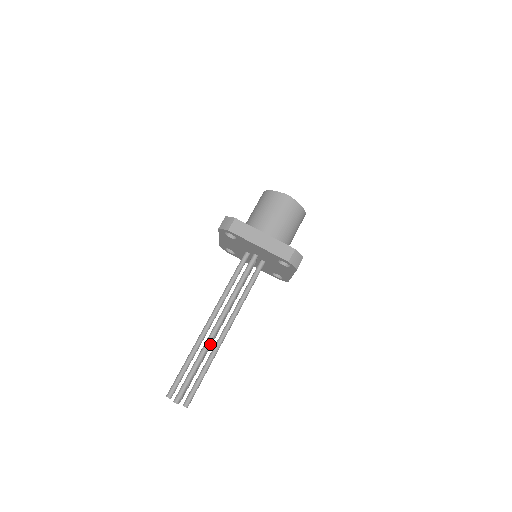
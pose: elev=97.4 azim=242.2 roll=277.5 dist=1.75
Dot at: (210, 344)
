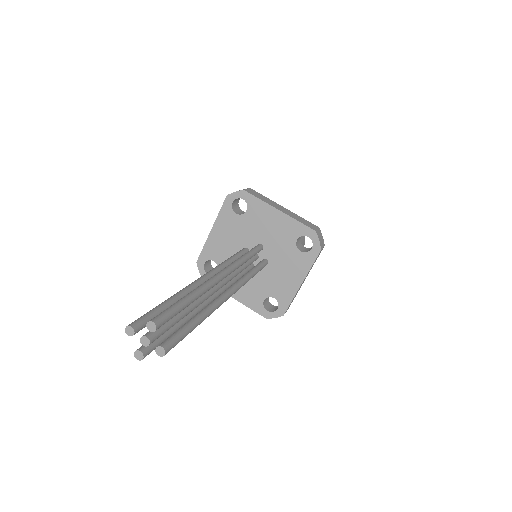
Dot at: (211, 287)
